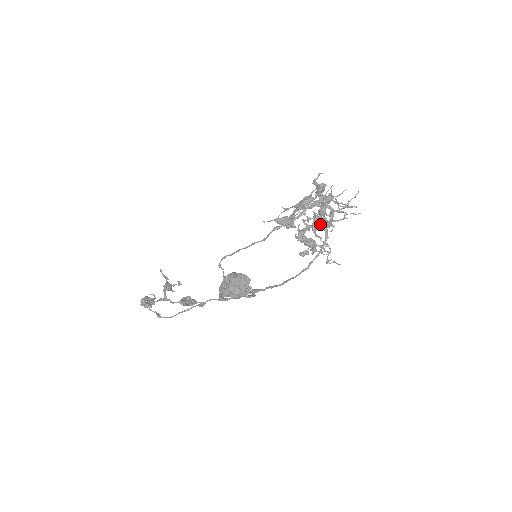
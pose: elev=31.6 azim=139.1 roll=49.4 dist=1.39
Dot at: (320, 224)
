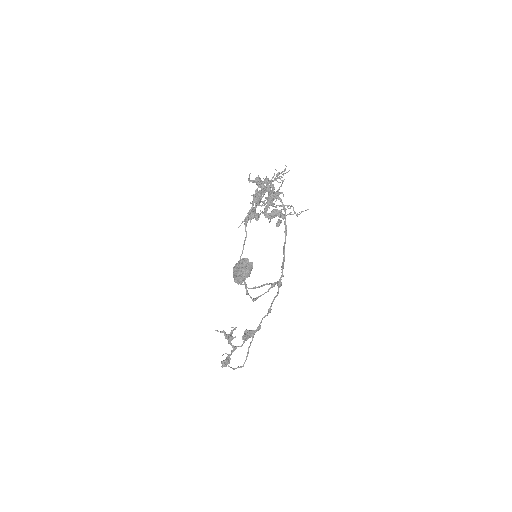
Dot at: (271, 197)
